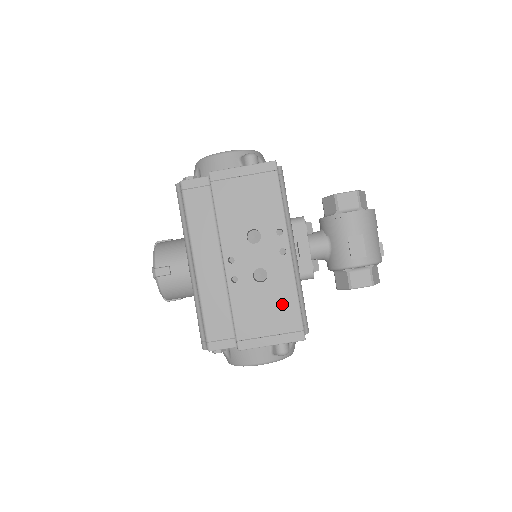
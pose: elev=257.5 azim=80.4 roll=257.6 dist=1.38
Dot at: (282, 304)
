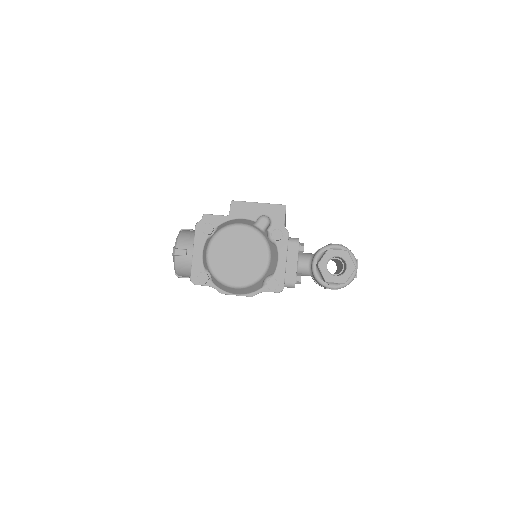
Dot at: occluded
